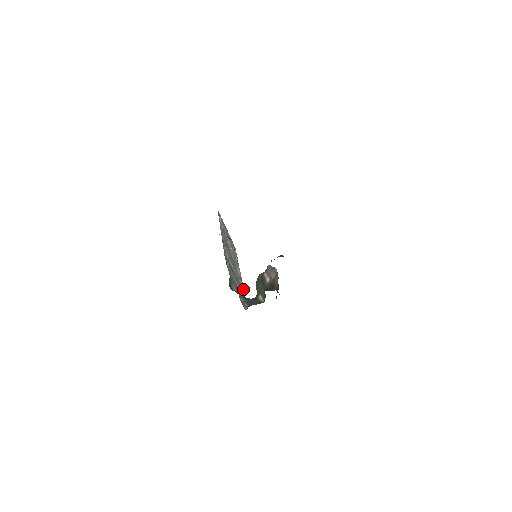
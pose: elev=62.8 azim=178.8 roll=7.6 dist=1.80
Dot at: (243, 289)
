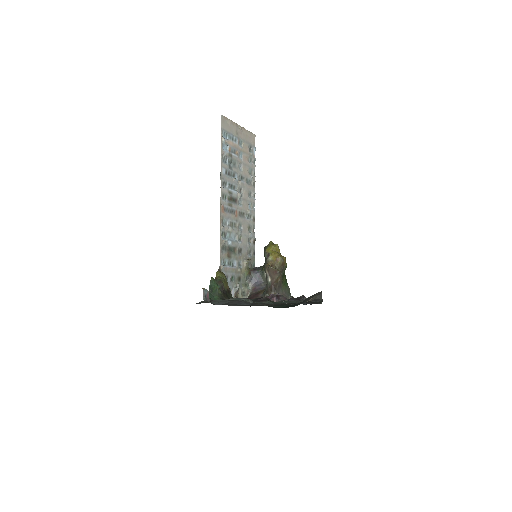
Dot at: (248, 262)
